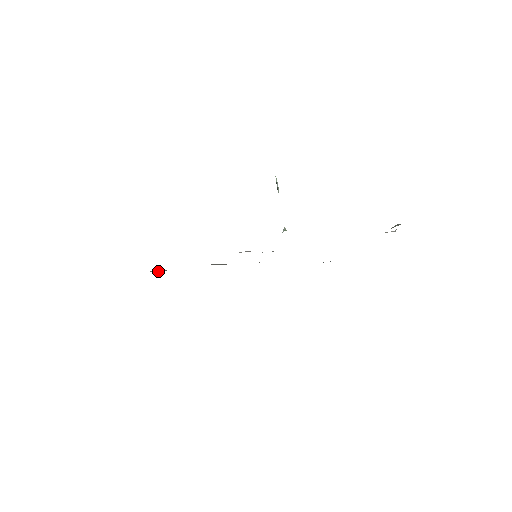
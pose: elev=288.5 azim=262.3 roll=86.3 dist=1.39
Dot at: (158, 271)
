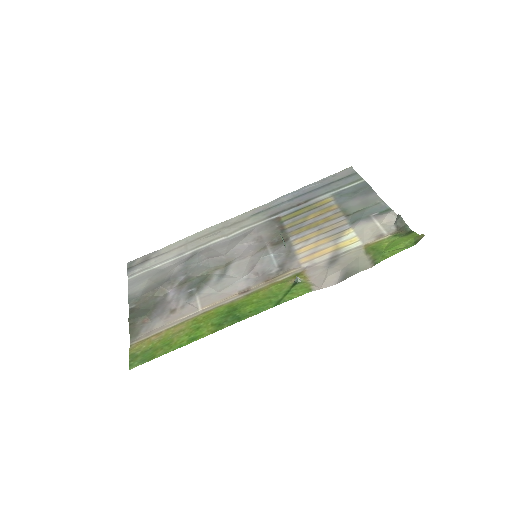
Dot at: (163, 293)
